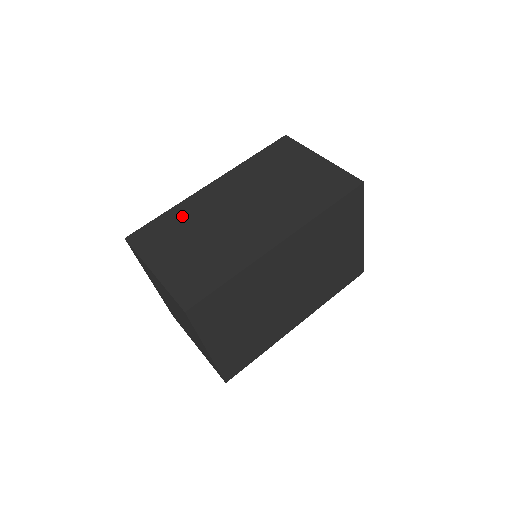
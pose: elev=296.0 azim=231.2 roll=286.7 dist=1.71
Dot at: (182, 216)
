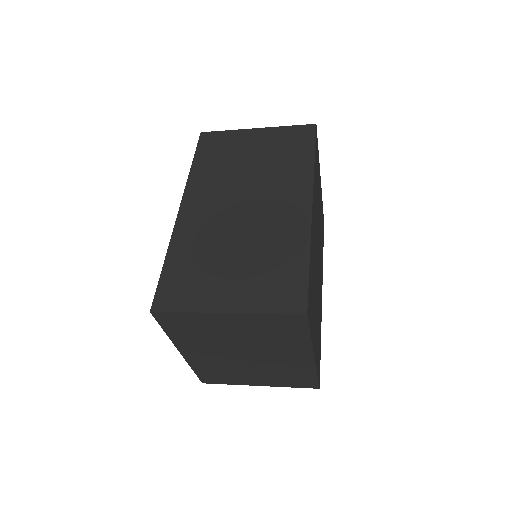
Dot at: (189, 250)
